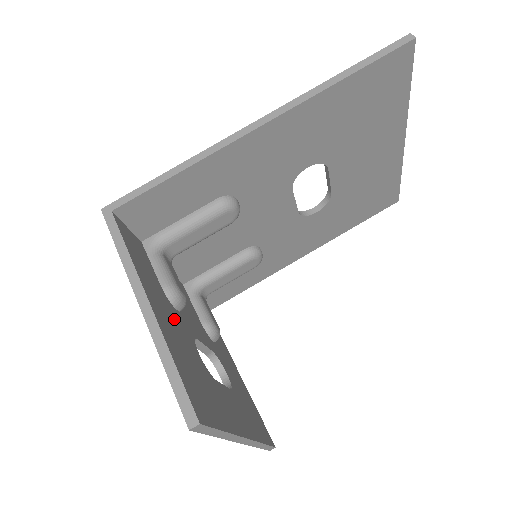
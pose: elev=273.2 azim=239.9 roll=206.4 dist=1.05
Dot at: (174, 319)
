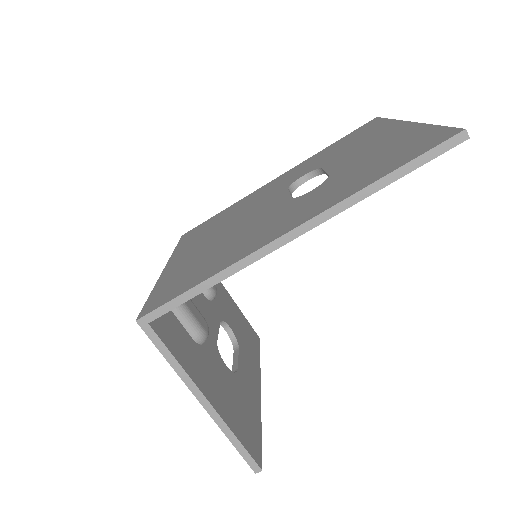
Dot at: (211, 367)
